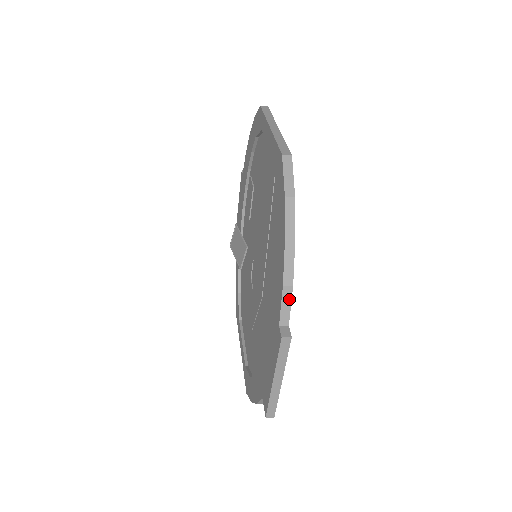
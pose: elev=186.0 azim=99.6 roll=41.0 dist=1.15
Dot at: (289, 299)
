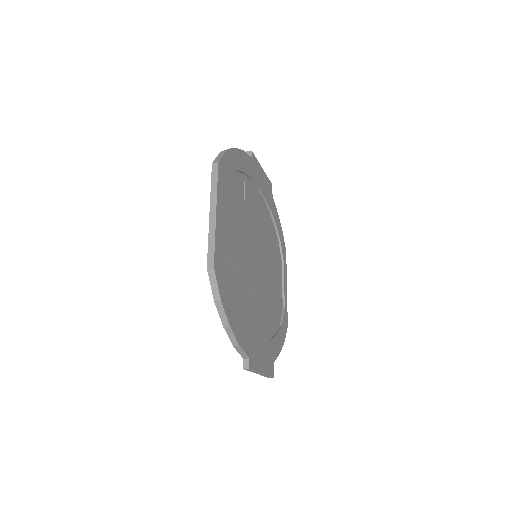
Dot at: (241, 350)
